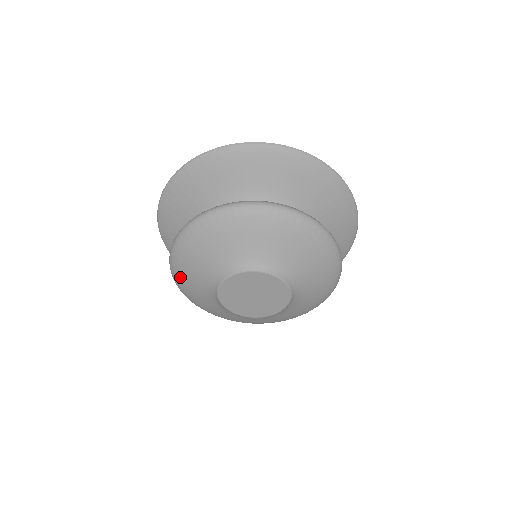
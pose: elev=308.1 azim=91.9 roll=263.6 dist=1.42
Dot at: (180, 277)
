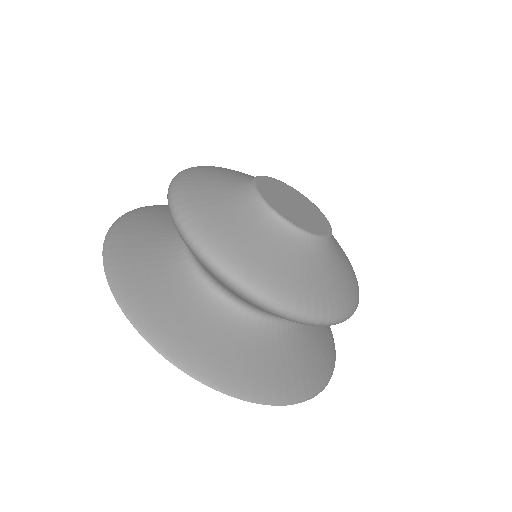
Dot at: (205, 218)
